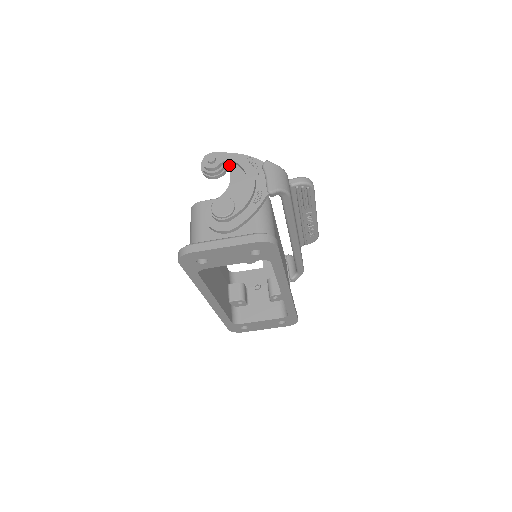
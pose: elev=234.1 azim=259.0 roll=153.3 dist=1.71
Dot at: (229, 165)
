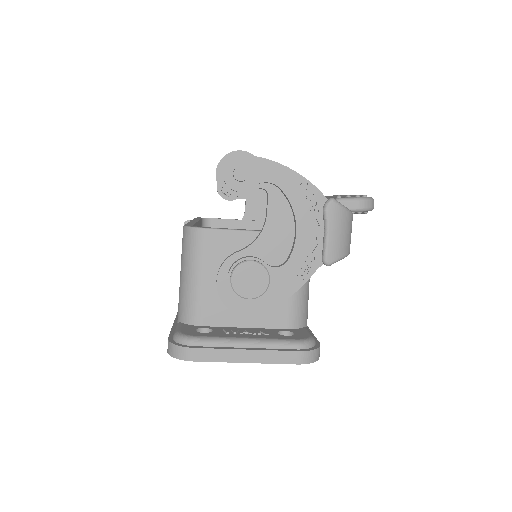
Dot at: (268, 188)
